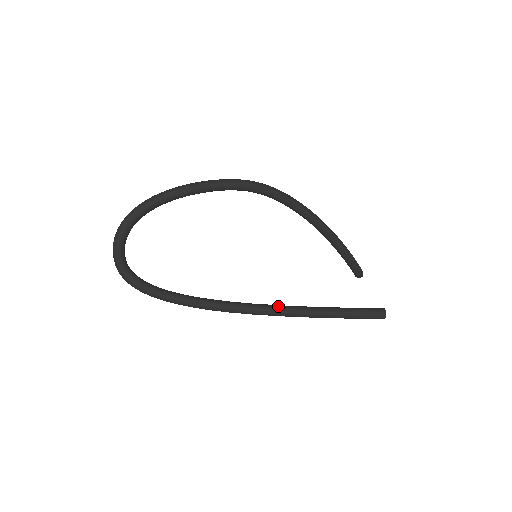
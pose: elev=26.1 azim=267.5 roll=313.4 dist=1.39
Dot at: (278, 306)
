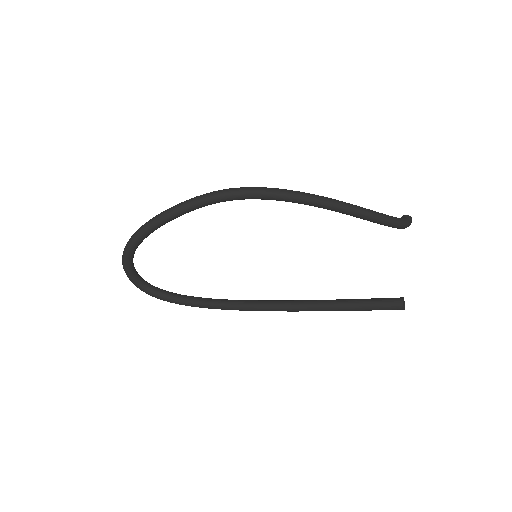
Dot at: (287, 303)
